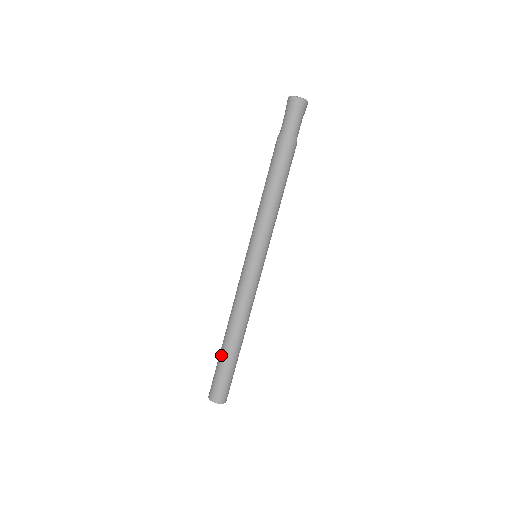
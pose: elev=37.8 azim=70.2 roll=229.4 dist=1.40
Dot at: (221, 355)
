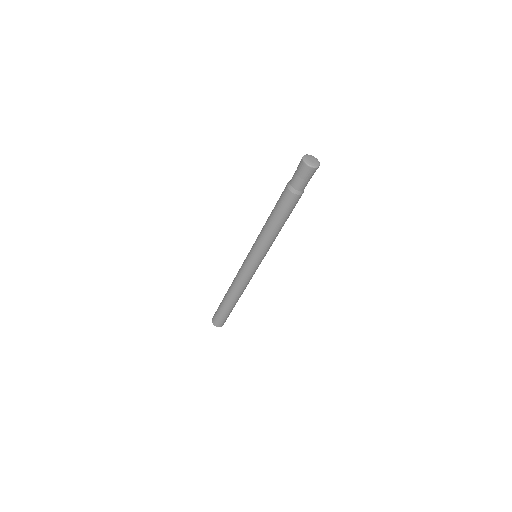
Dot at: (222, 303)
